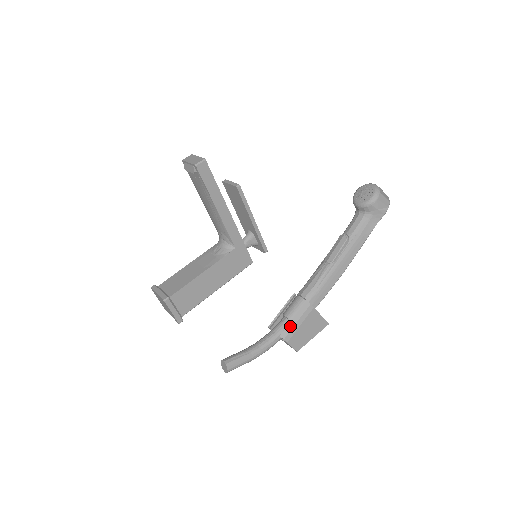
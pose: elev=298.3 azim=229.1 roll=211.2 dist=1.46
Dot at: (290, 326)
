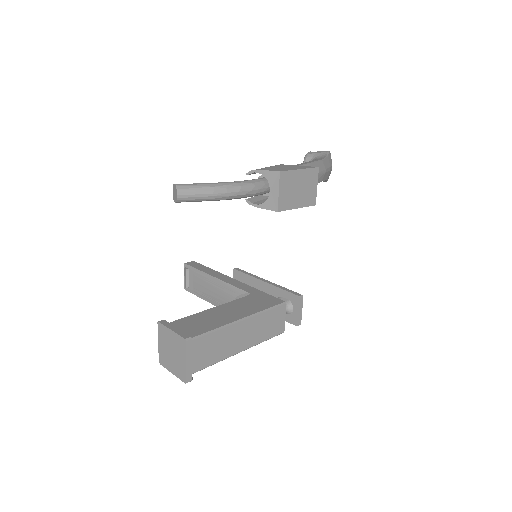
Dot at: occluded
